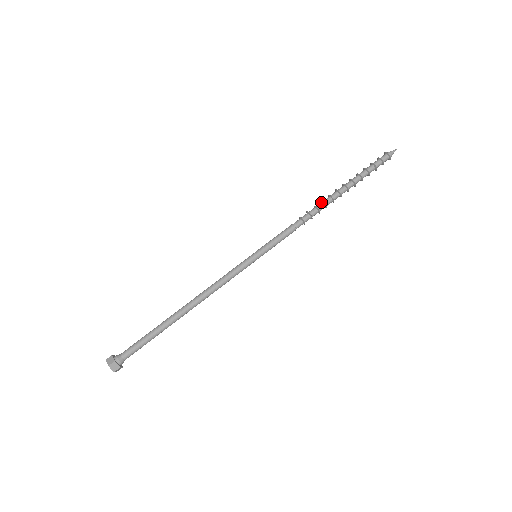
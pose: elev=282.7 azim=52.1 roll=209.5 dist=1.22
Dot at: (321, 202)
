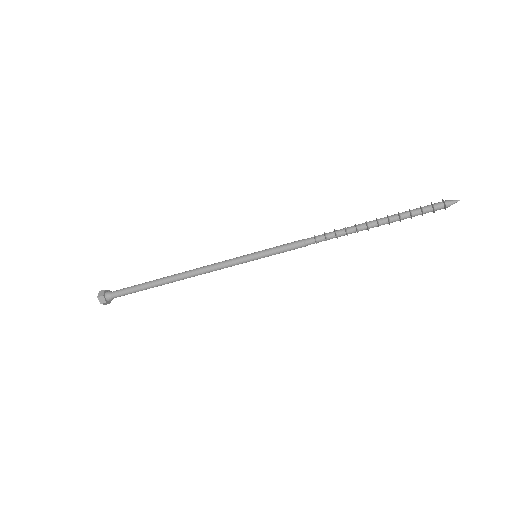
Dot at: (344, 228)
